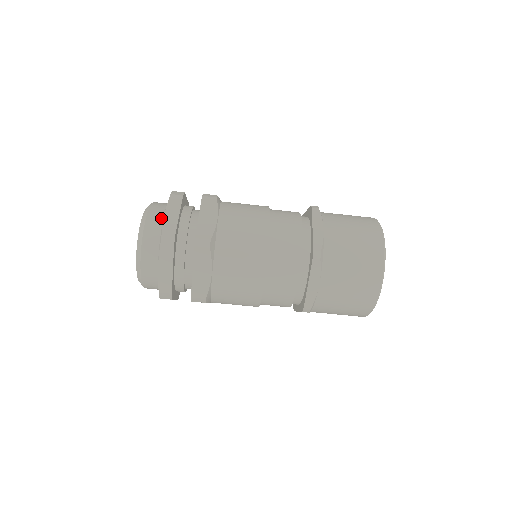
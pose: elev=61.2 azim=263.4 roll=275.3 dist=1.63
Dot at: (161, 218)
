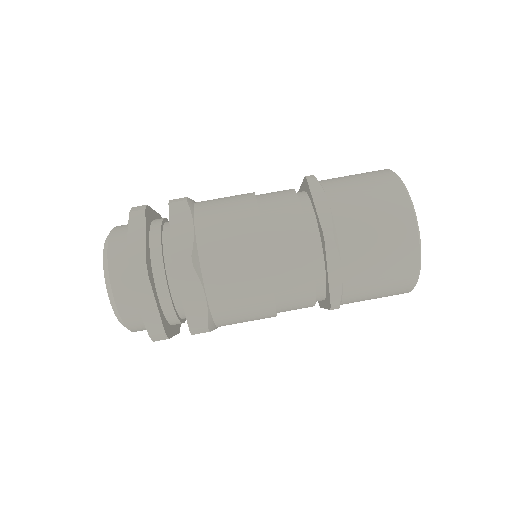
Dot at: (126, 245)
